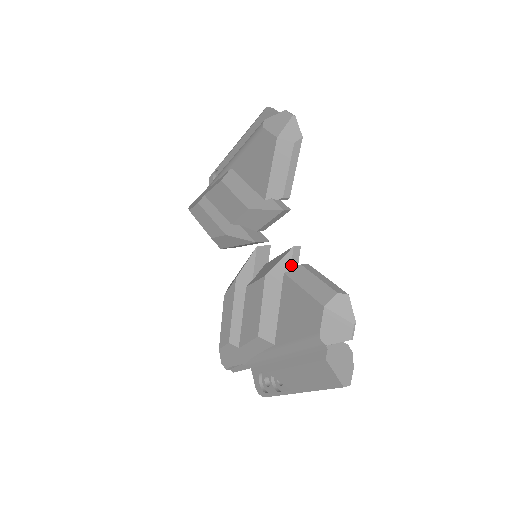
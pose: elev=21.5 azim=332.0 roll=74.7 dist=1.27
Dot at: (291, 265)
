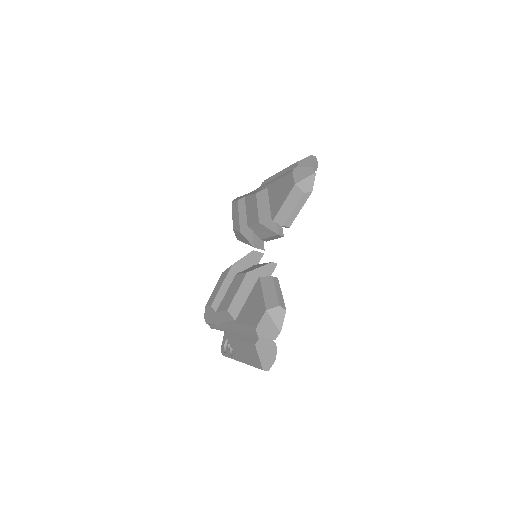
Dot at: (266, 274)
